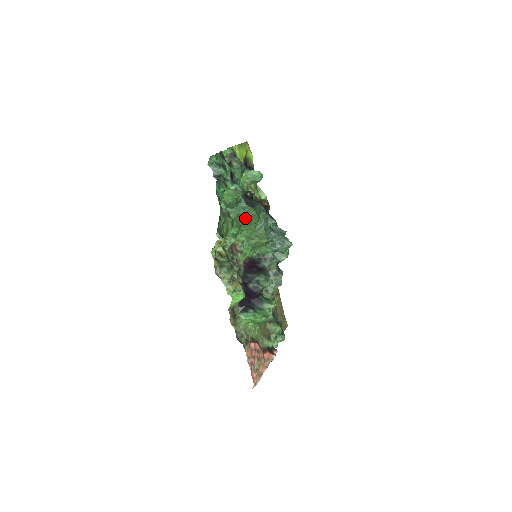
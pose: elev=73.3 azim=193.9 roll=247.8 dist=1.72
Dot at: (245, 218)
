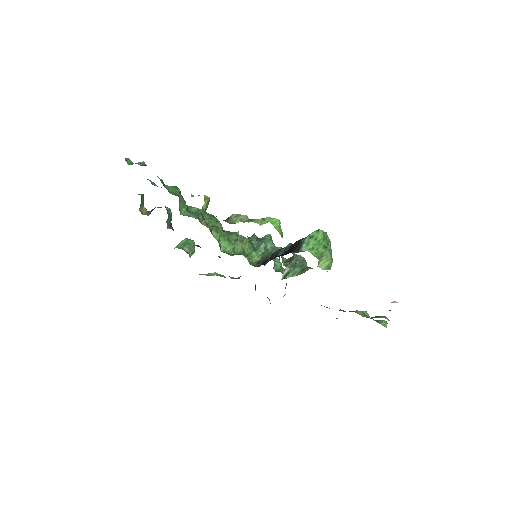
Dot at: occluded
